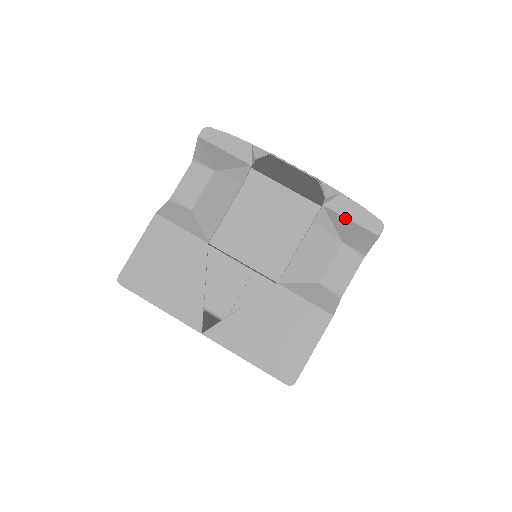
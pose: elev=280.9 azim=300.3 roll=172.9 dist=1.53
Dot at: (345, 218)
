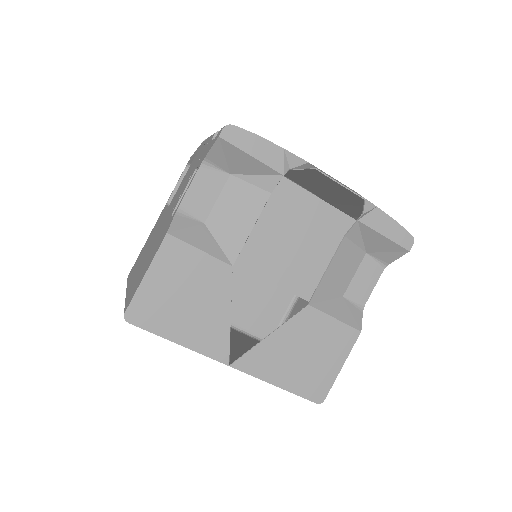
Dot at: (379, 233)
